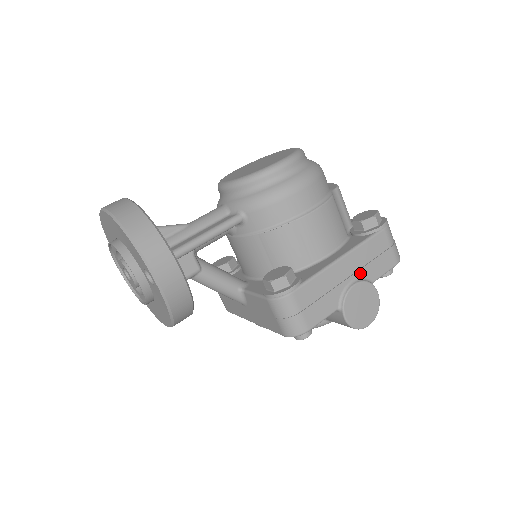
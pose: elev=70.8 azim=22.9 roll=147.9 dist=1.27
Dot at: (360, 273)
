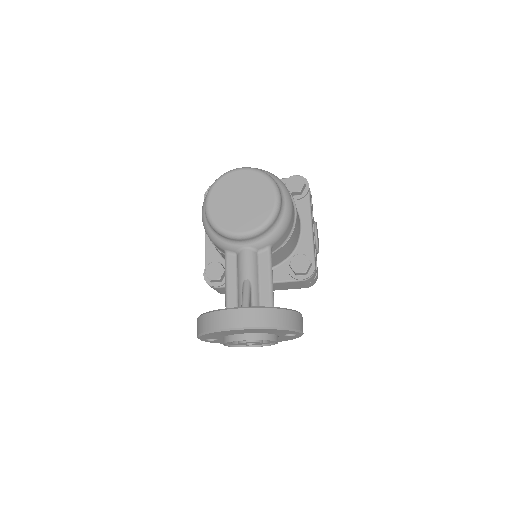
Dot at: (313, 222)
